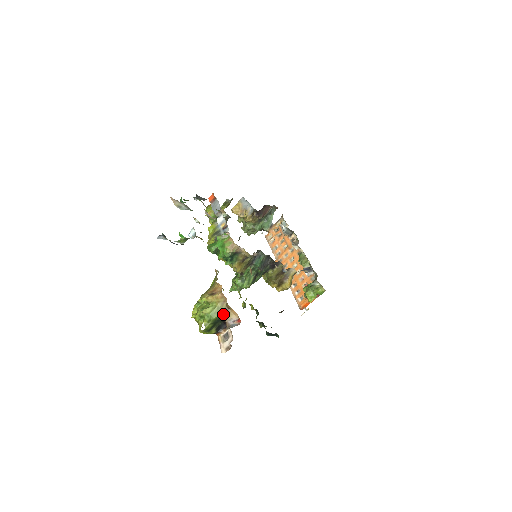
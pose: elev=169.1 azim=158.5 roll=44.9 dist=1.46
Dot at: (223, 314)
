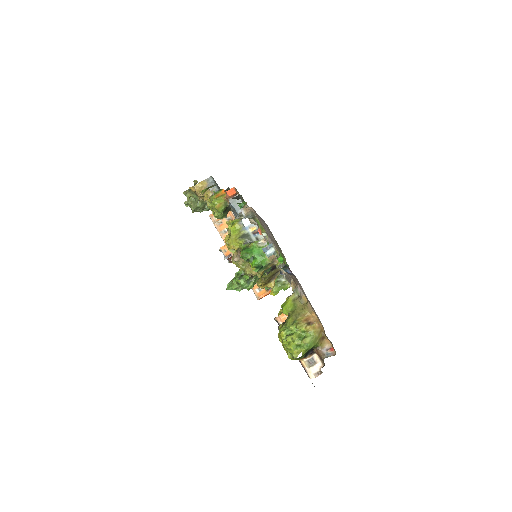
Dot at: (319, 343)
